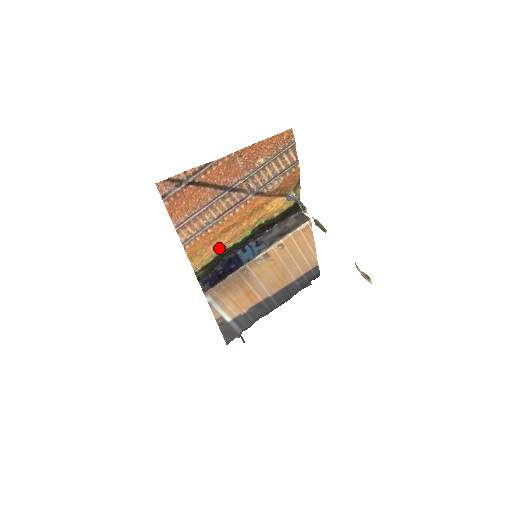
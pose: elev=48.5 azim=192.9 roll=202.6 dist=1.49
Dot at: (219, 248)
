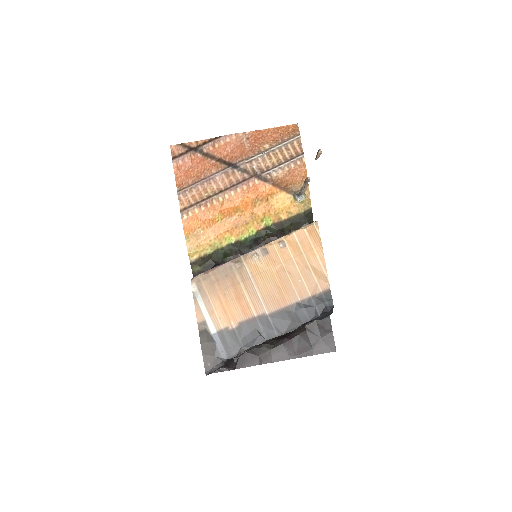
Dot at: (218, 236)
